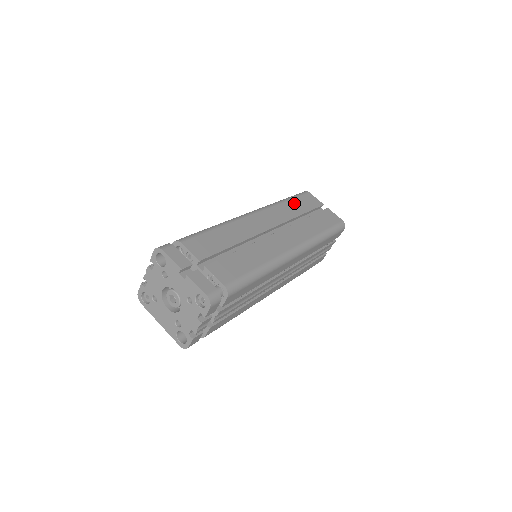
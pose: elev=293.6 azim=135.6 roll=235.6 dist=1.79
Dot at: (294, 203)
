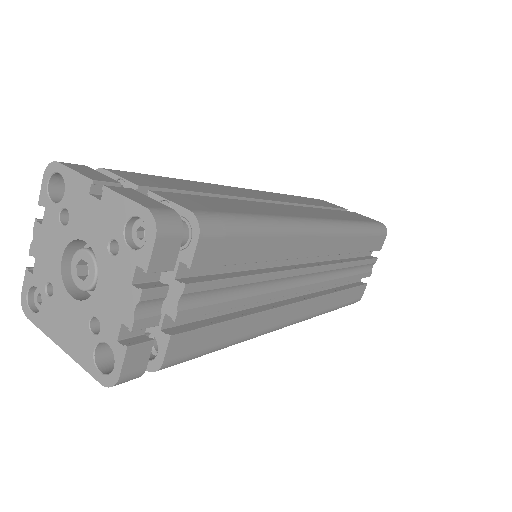
Dot at: (304, 198)
